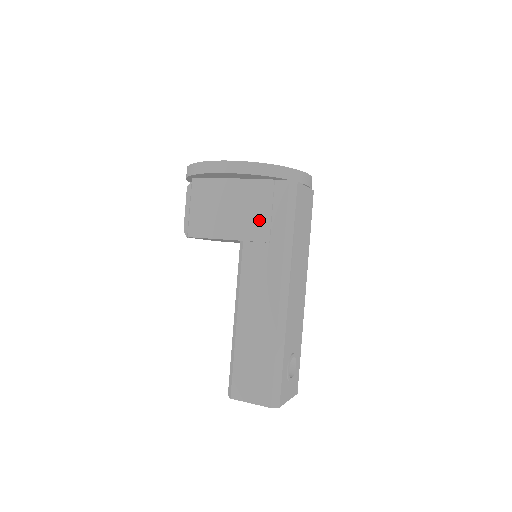
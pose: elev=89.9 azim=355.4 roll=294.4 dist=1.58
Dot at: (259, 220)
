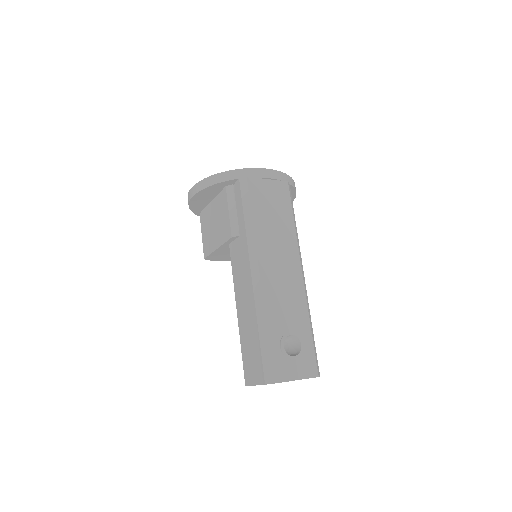
Dot at: (228, 221)
